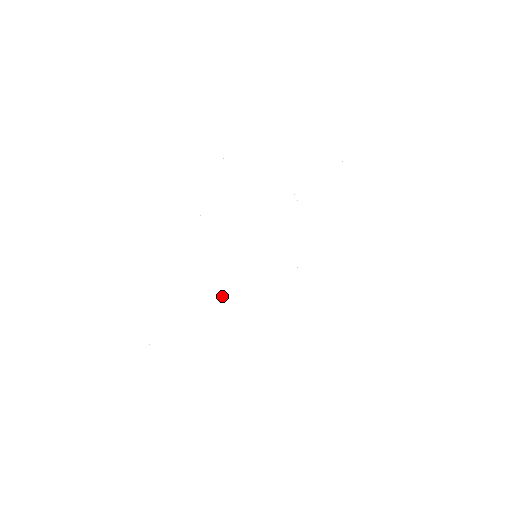
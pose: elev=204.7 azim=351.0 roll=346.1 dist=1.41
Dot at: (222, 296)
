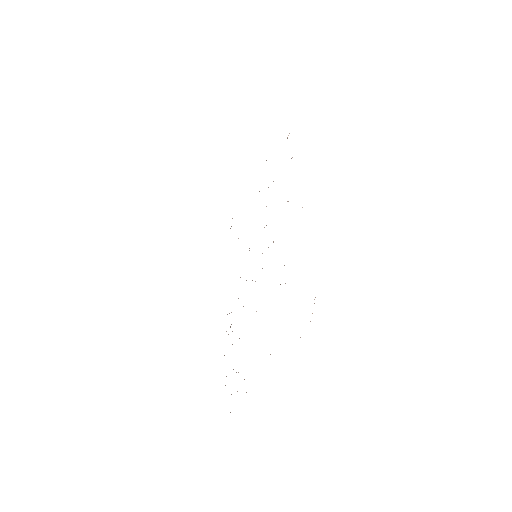
Dot at: occluded
